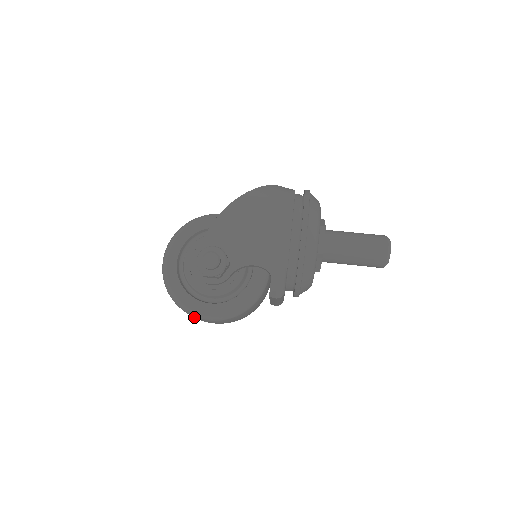
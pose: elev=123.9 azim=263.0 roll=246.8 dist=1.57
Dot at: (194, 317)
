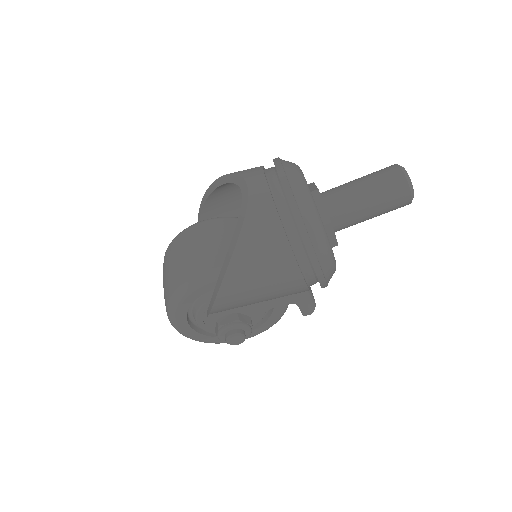
Dot at: occluded
